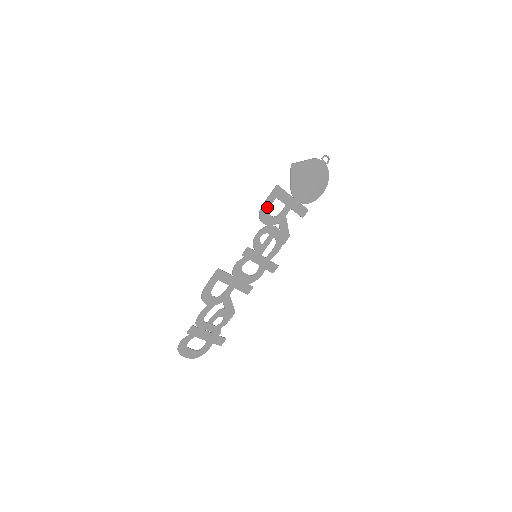
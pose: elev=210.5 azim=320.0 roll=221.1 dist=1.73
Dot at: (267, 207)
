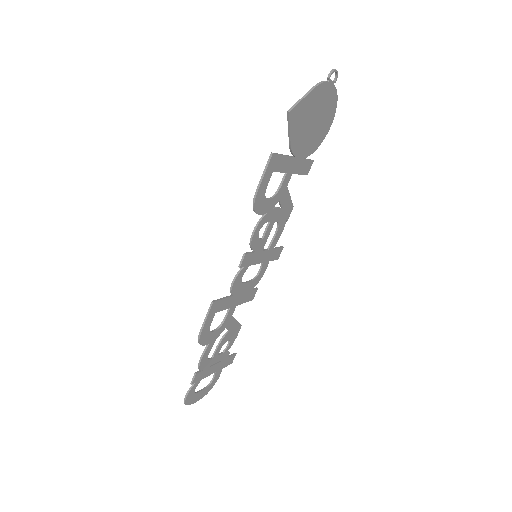
Dot at: (262, 191)
